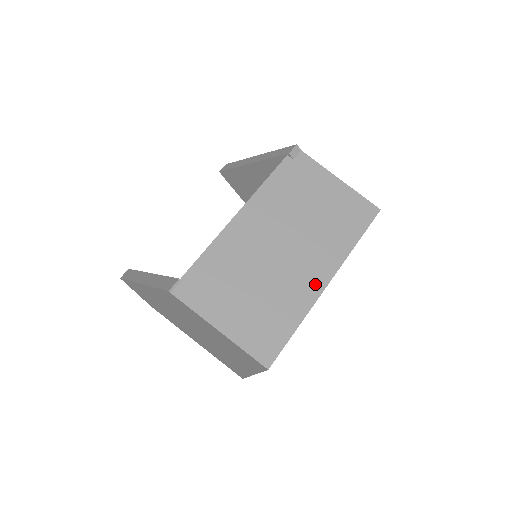
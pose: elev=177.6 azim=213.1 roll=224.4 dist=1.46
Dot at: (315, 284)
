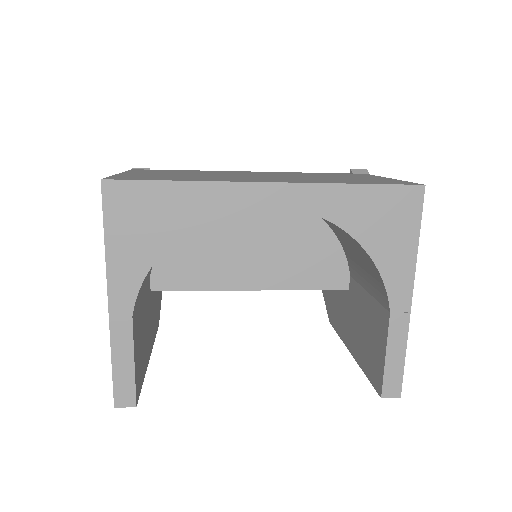
Dot at: (252, 180)
